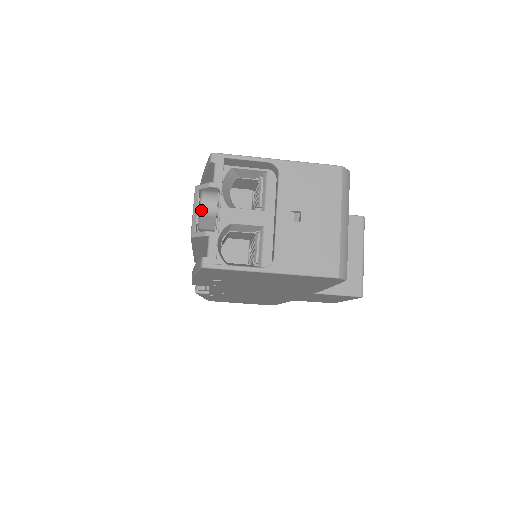
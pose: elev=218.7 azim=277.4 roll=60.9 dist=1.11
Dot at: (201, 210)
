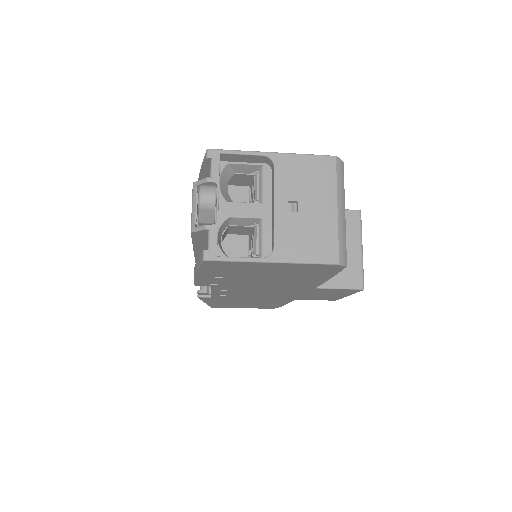
Dot at: (200, 203)
